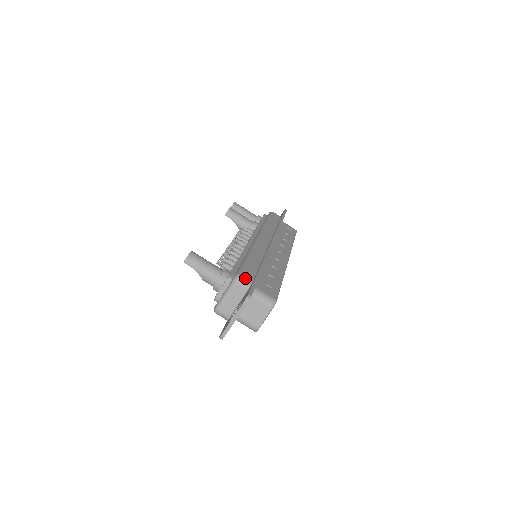
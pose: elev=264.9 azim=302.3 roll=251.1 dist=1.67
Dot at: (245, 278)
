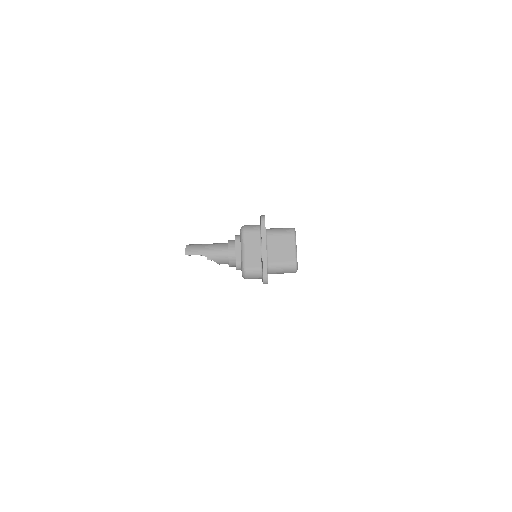
Dot at: (251, 225)
